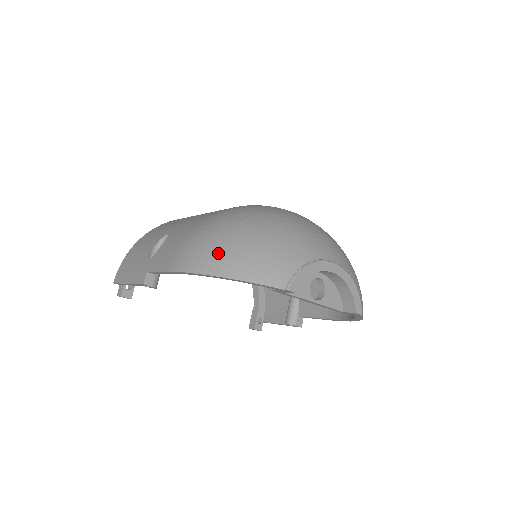
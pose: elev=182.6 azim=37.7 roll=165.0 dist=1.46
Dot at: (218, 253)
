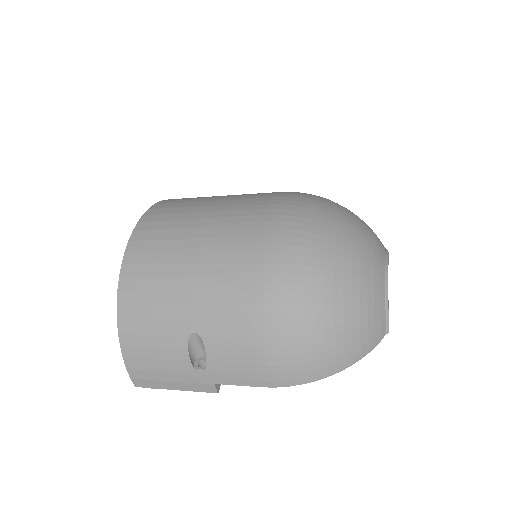
Dot at: (324, 356)
